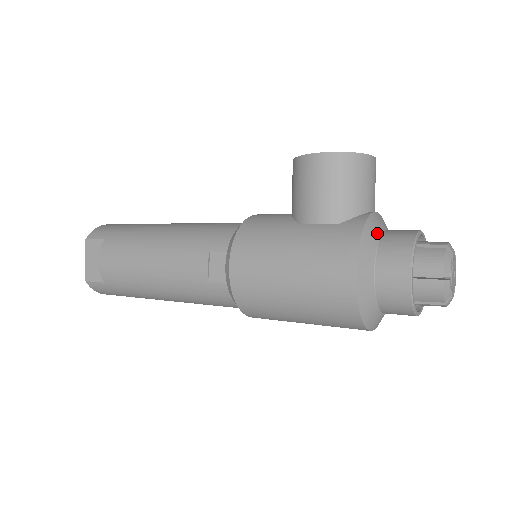
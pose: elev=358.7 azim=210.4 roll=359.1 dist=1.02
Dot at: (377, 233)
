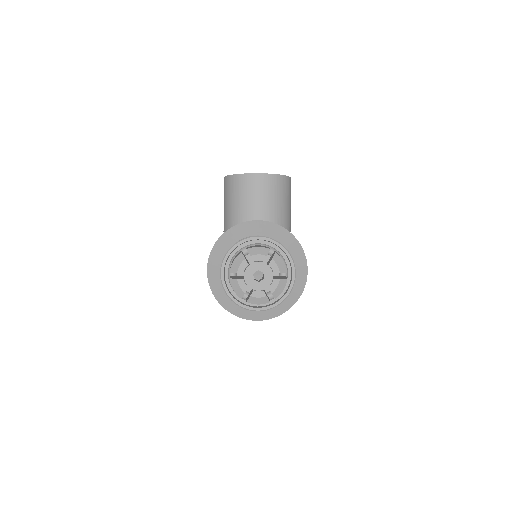
Dot at: (236, 239)
